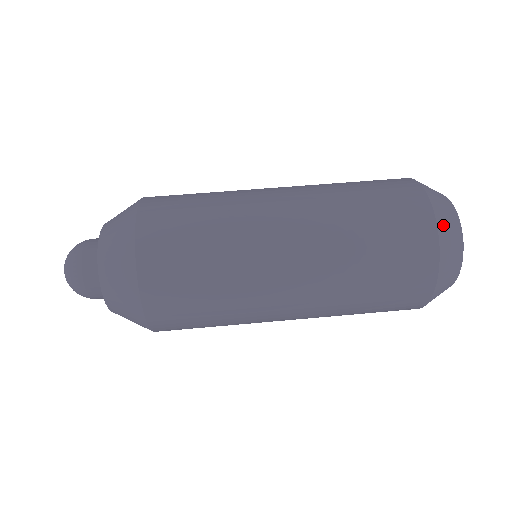
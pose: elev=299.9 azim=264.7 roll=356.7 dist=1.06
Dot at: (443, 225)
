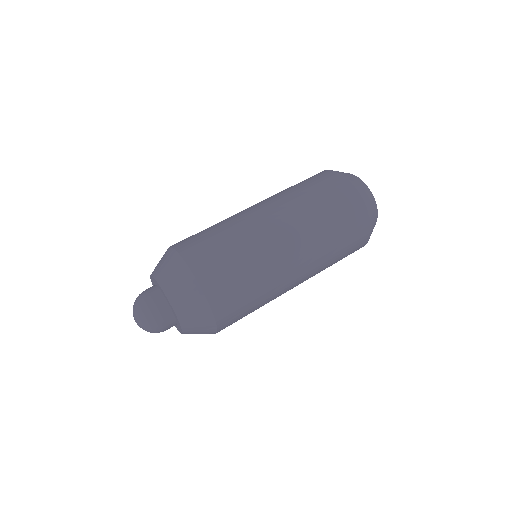
Dot at: (355, 184)
